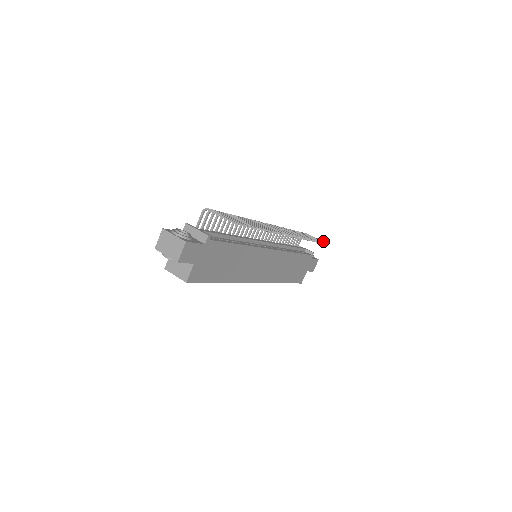
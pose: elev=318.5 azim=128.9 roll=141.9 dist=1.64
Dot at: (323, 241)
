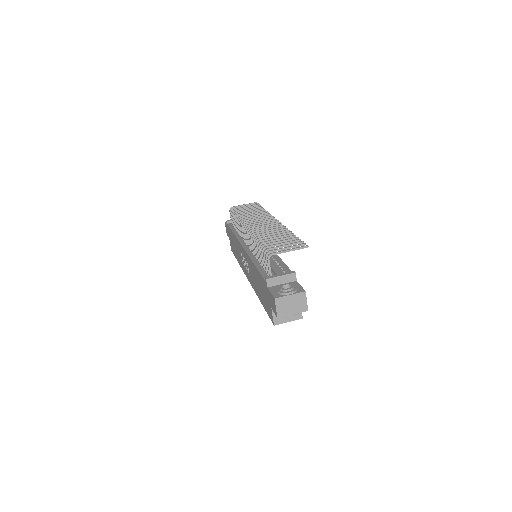
Dot at: (251, 203)
